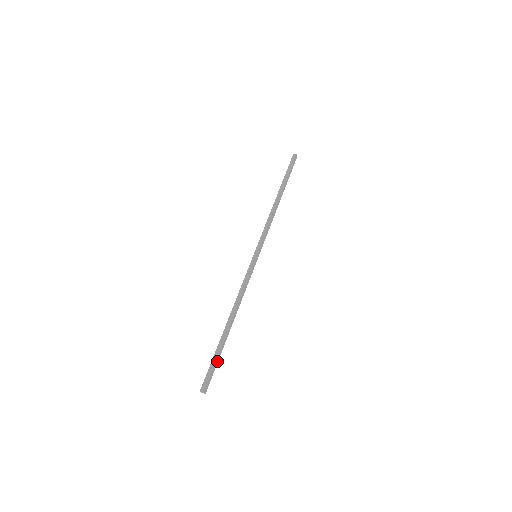
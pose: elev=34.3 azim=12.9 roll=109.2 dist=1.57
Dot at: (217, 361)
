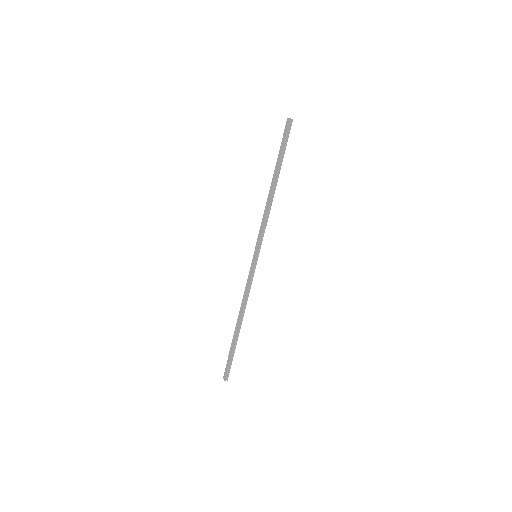
Dot at: (232, 355)
